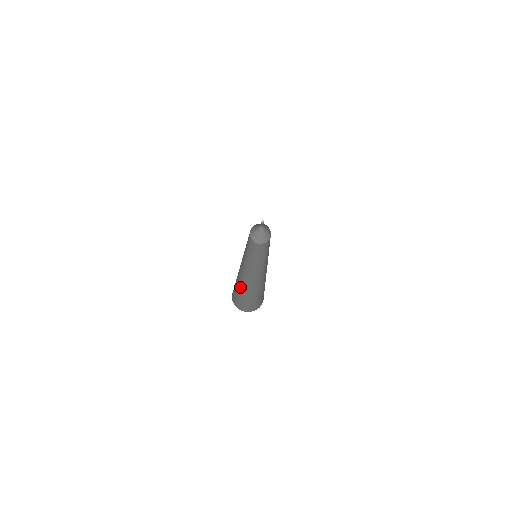
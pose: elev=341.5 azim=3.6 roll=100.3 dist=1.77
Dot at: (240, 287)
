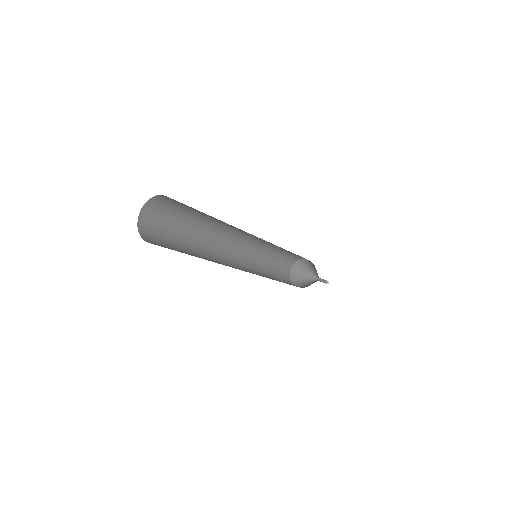
Dot at: (186, 233)
